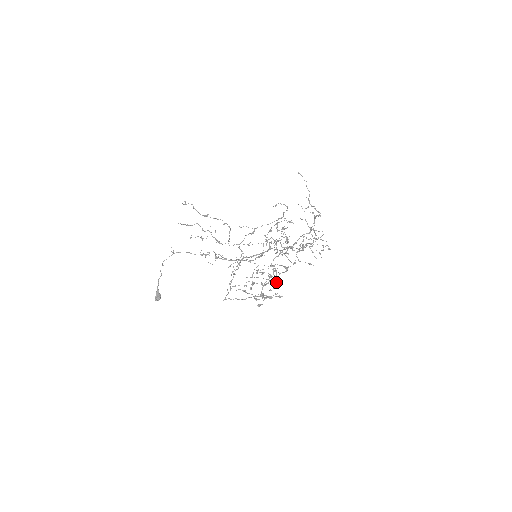
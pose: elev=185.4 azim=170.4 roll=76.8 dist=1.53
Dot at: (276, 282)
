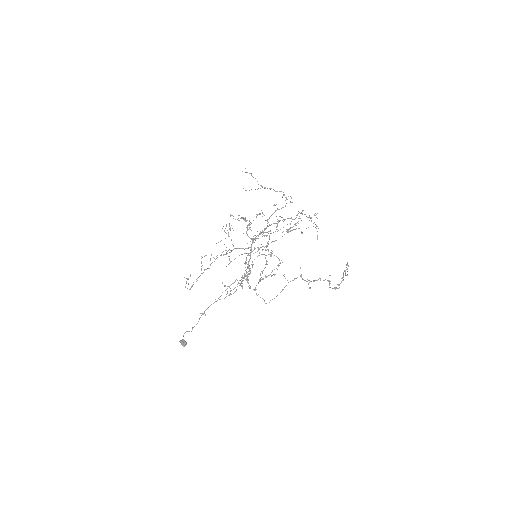
Dot at: (278, 258)
